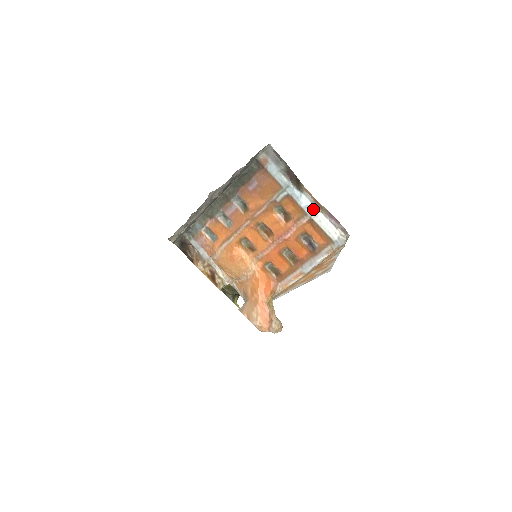
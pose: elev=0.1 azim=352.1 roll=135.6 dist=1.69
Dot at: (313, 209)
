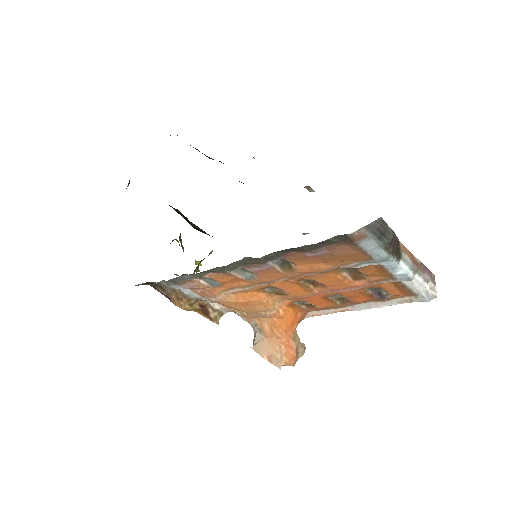
Dot at: (410, 277)
